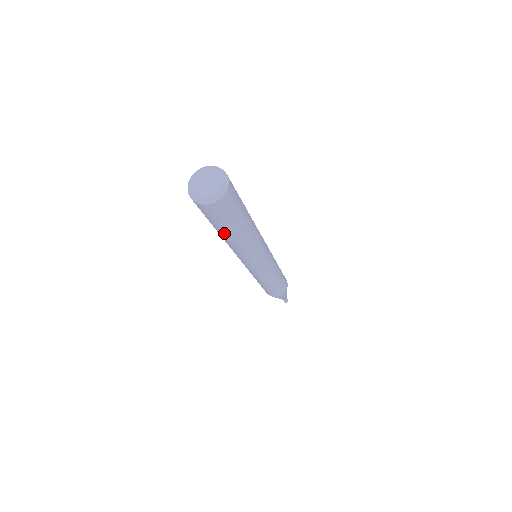
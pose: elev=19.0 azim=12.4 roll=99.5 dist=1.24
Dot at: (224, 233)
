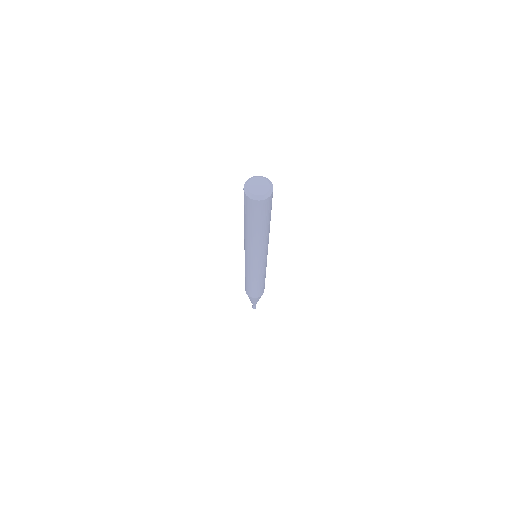
Dot at: (263, 227)
